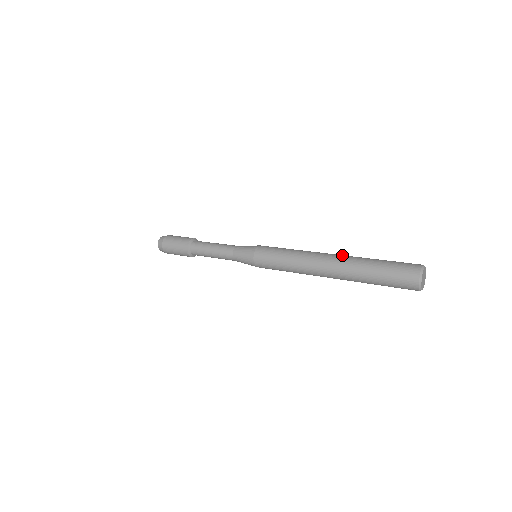
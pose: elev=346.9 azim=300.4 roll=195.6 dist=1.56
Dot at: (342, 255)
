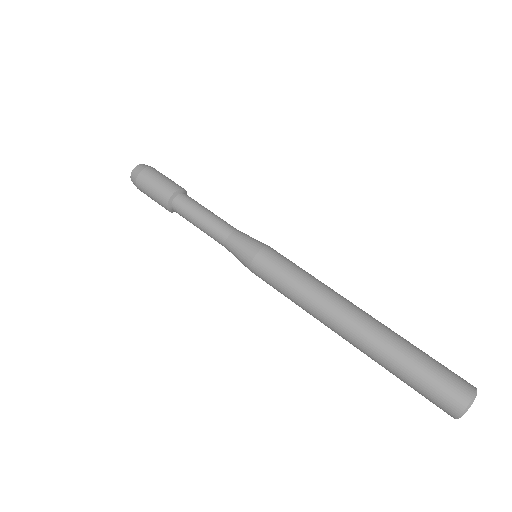
Dot at: (367, 325)
